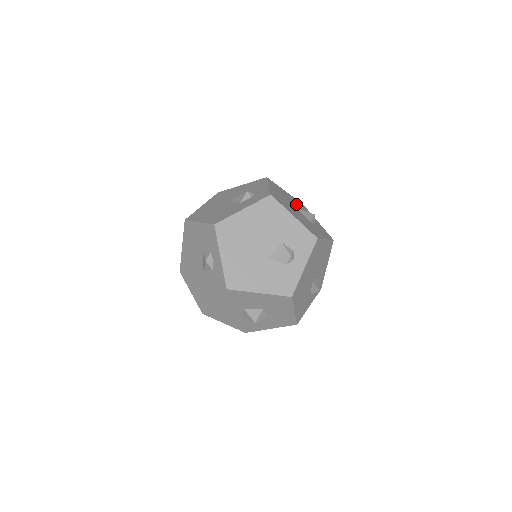
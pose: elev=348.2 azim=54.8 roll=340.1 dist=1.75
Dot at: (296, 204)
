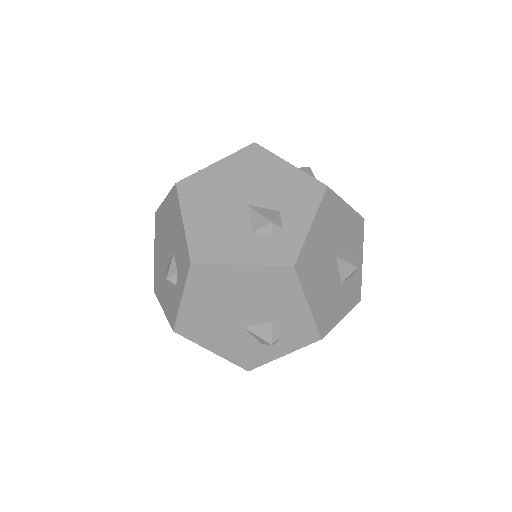
Dot at: (345, 238)
